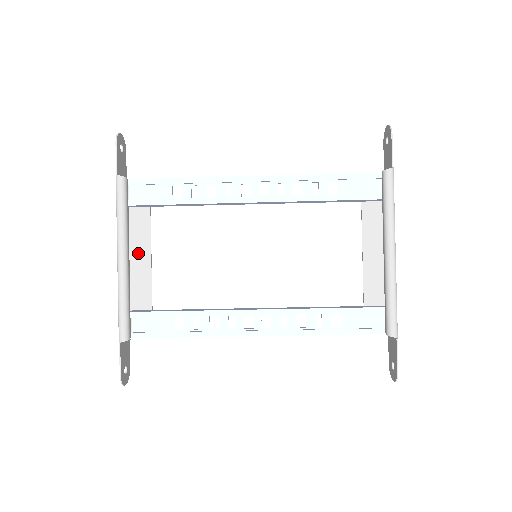
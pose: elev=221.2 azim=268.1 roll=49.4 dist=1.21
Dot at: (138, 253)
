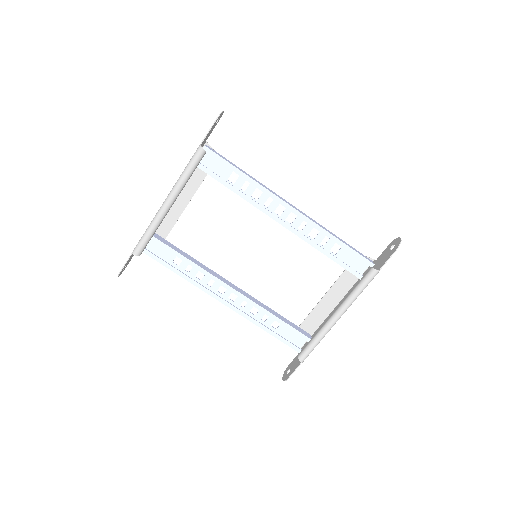
Dot at: (180, 196)
